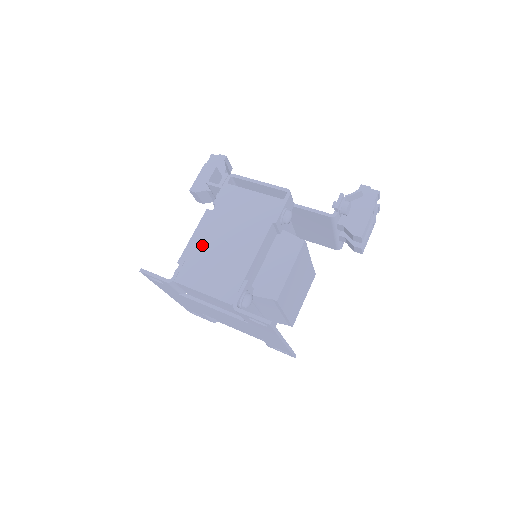
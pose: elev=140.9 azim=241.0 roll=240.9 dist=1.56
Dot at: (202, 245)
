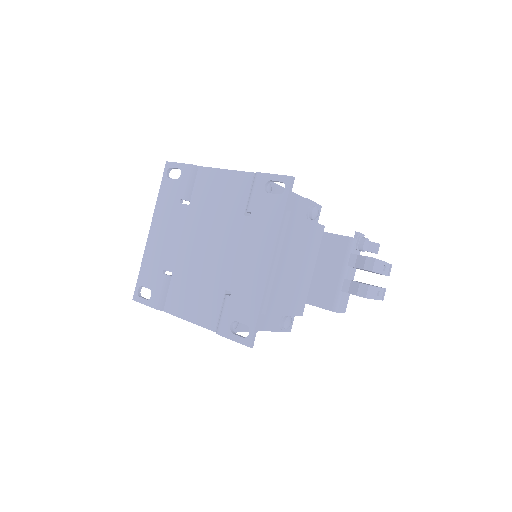
Dot at: occluded
